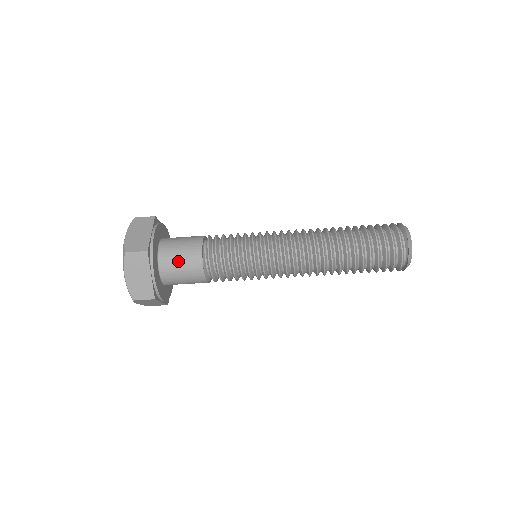
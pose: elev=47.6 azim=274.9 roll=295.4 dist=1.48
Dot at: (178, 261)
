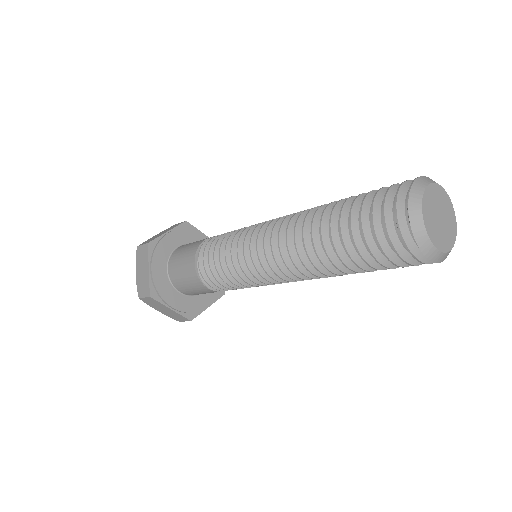
Dot at: (187, 286)
